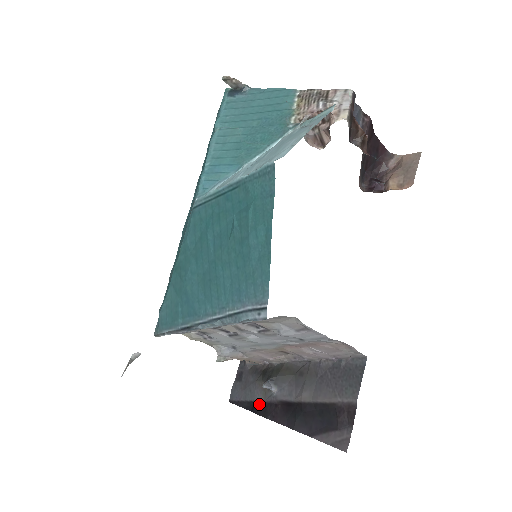
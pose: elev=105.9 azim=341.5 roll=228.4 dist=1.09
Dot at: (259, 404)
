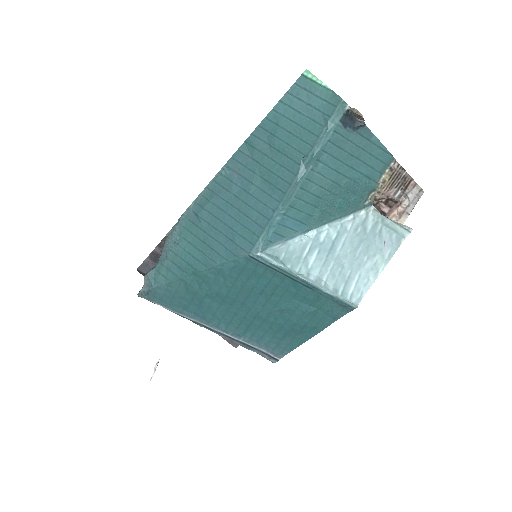
Dot at: occluded
